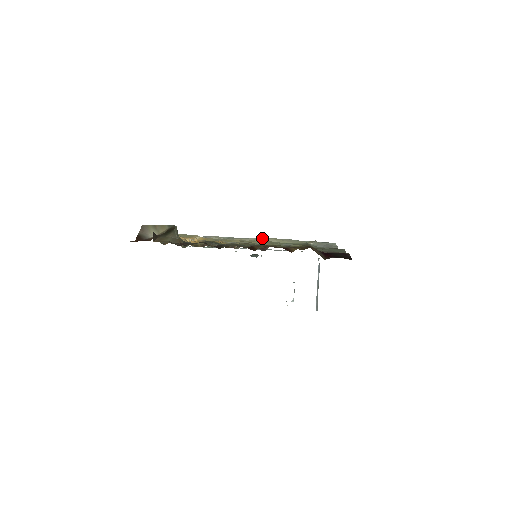
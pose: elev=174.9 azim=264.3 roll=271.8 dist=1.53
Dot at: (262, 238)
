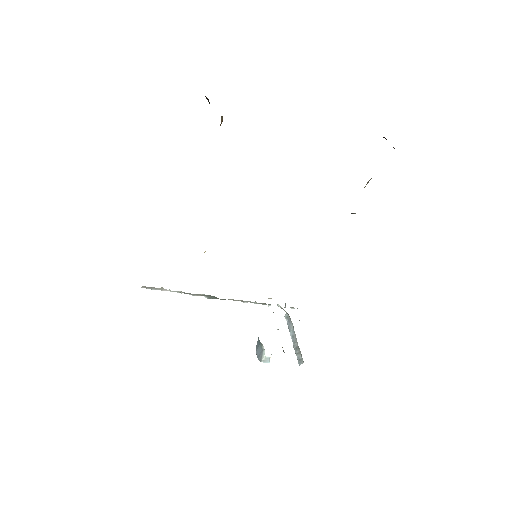
Dot at: occluded
